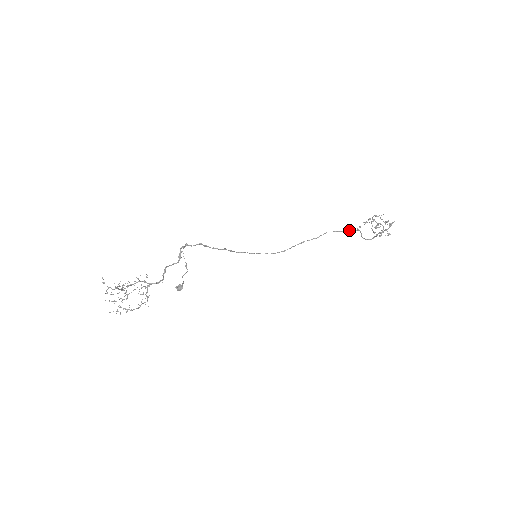
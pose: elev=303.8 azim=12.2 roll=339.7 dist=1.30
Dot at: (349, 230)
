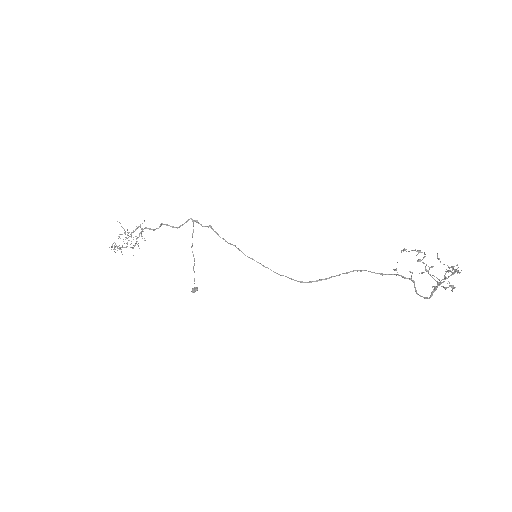
Dot at: (394, 274)
